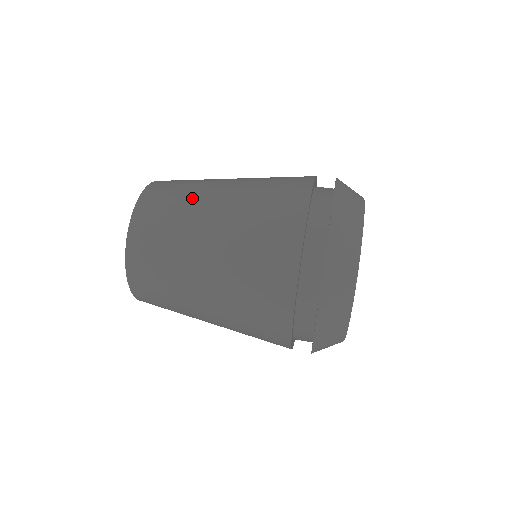
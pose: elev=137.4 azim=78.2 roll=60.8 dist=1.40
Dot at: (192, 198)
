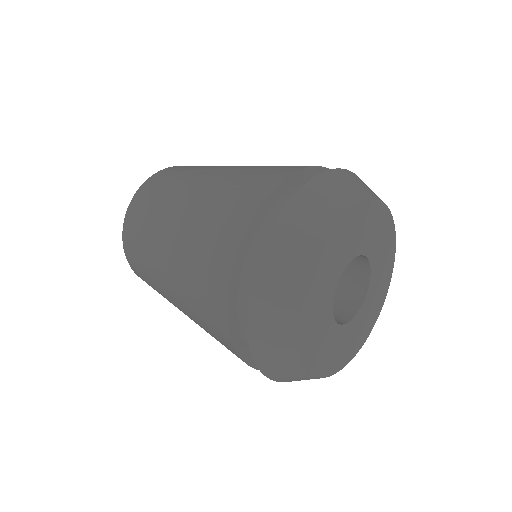
Dot at: (192, 173)
